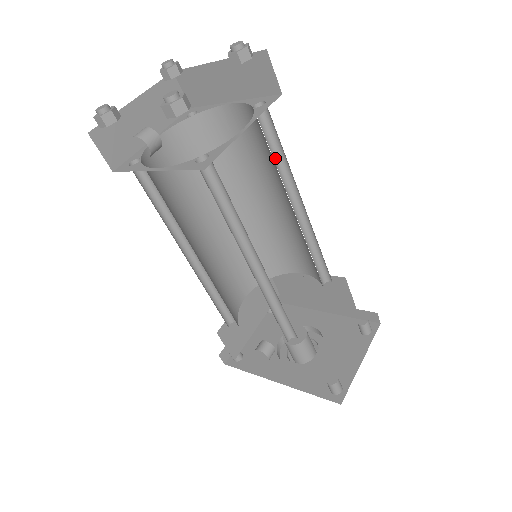
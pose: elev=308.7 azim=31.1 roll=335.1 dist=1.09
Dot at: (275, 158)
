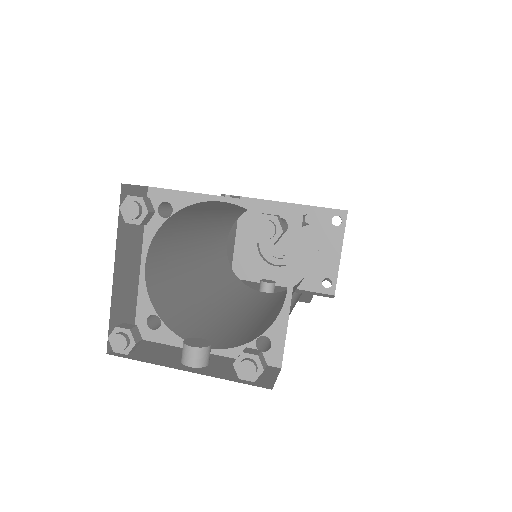
Dot at: (283, 222)
